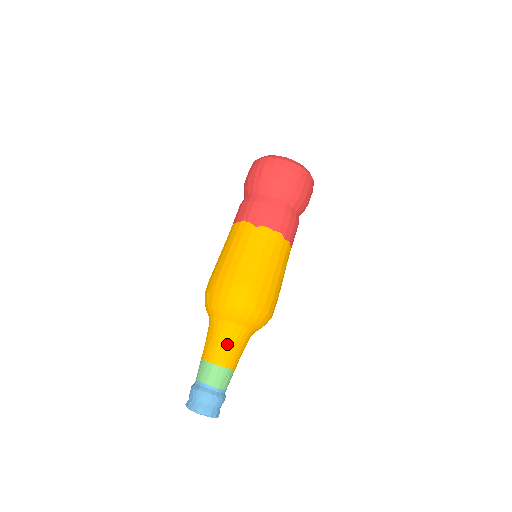
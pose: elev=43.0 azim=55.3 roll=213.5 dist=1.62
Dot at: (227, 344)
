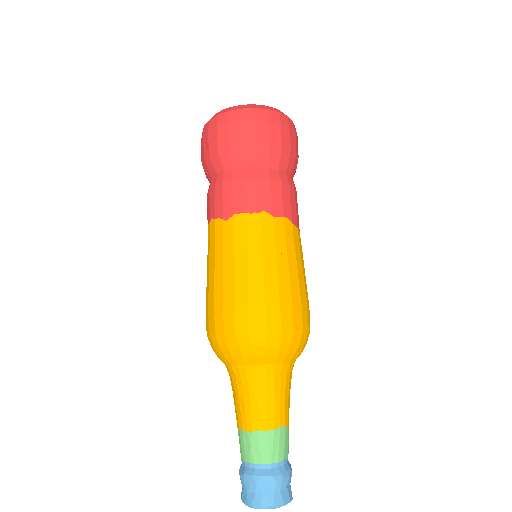
Dot at: (255, 397)
